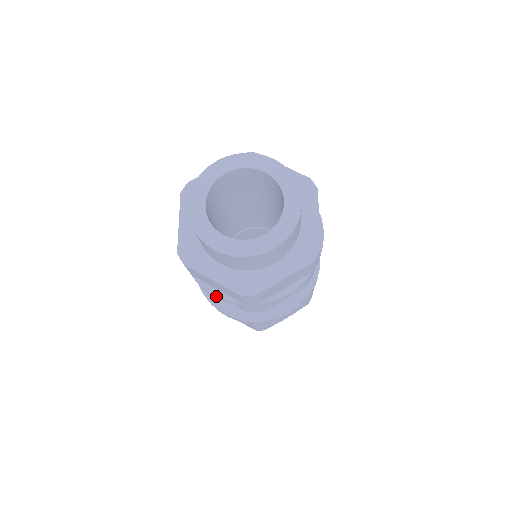
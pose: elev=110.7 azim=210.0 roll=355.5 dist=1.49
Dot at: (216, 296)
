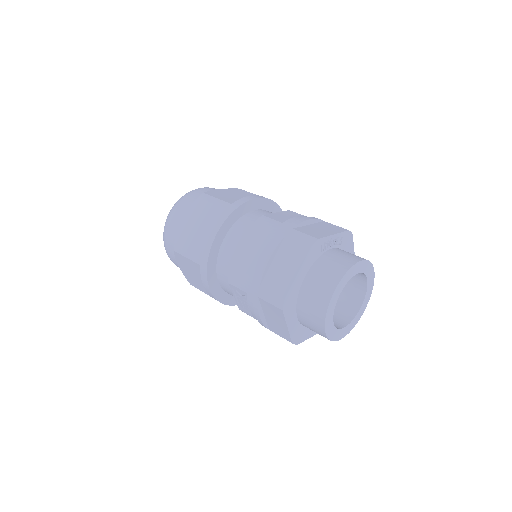
Dot at: (261, 319)
